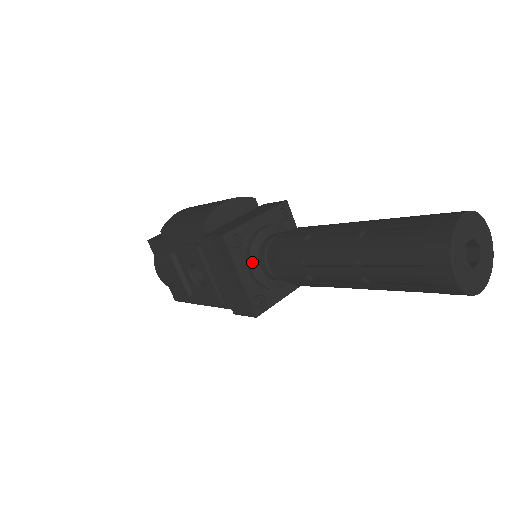
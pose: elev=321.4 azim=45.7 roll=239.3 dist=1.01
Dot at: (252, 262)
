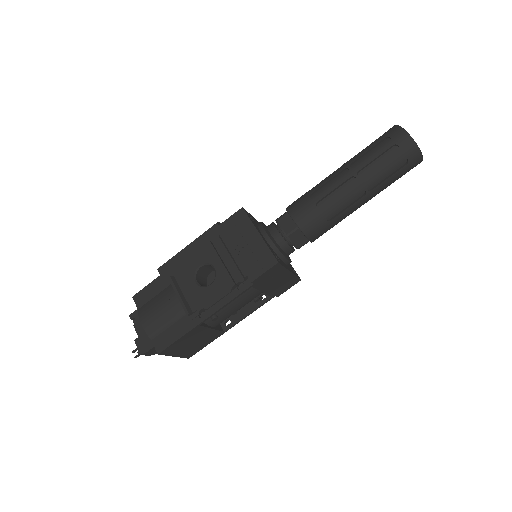
Dot at: (265, 230)
